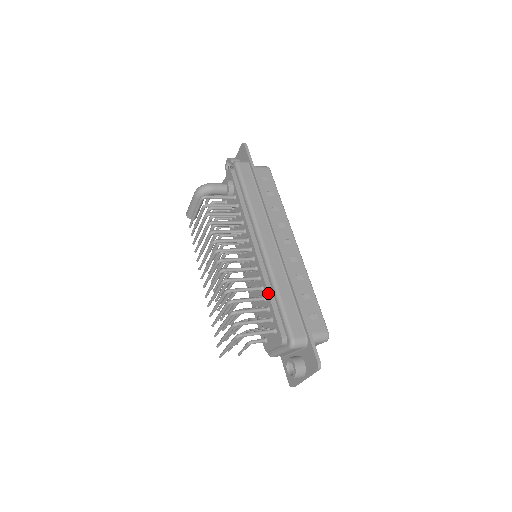
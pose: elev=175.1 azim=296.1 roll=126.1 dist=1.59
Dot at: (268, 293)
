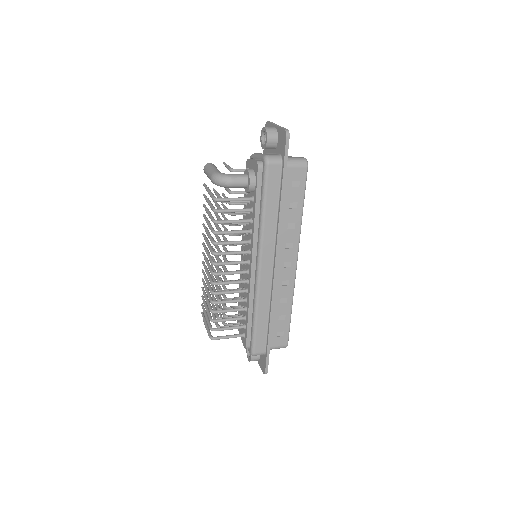
Dot at: (248, 312)
